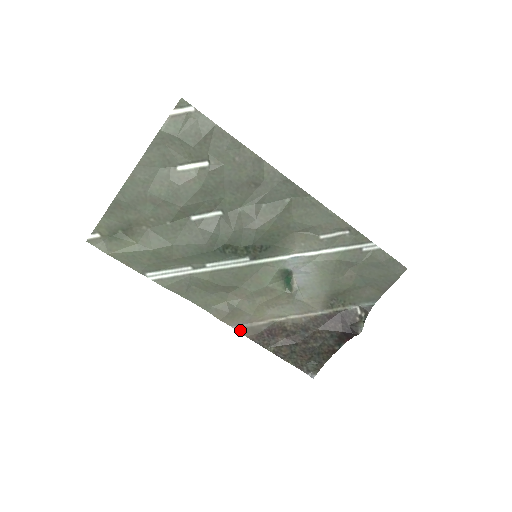
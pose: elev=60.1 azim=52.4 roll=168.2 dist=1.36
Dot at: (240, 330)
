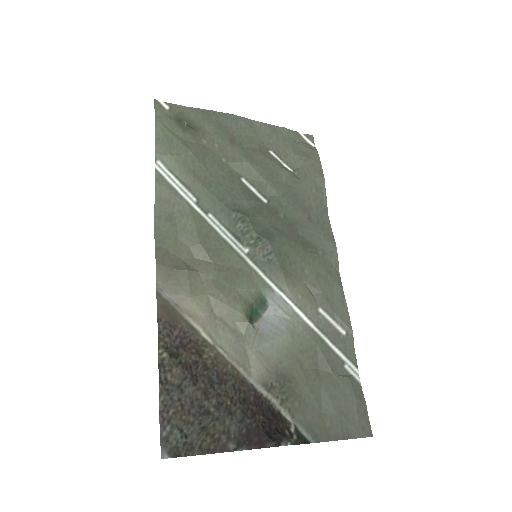
Dot at: (159, 296)
